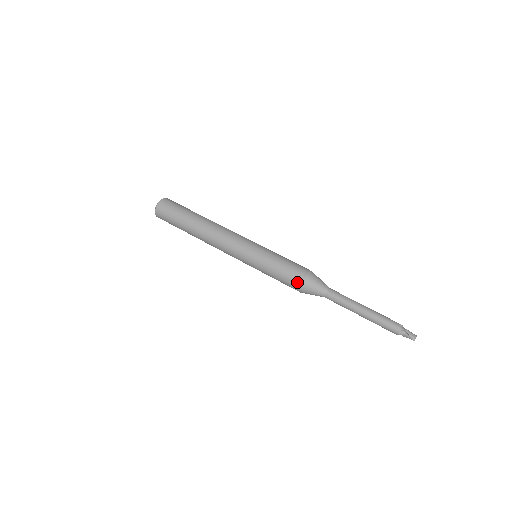
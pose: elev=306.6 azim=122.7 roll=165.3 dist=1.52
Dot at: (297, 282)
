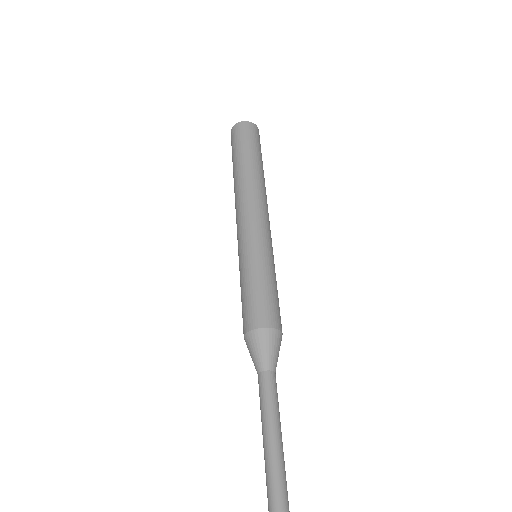
Dot at: (244, 327)
